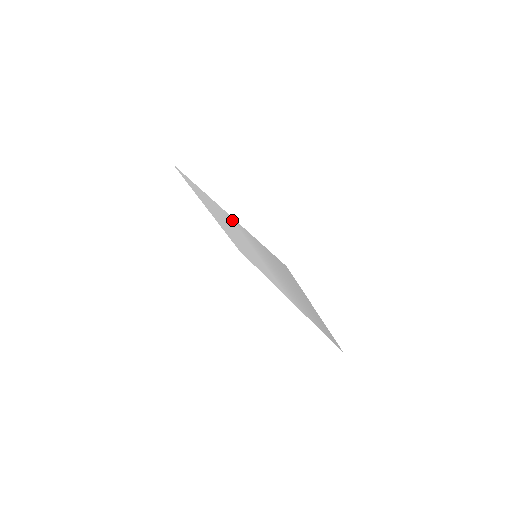
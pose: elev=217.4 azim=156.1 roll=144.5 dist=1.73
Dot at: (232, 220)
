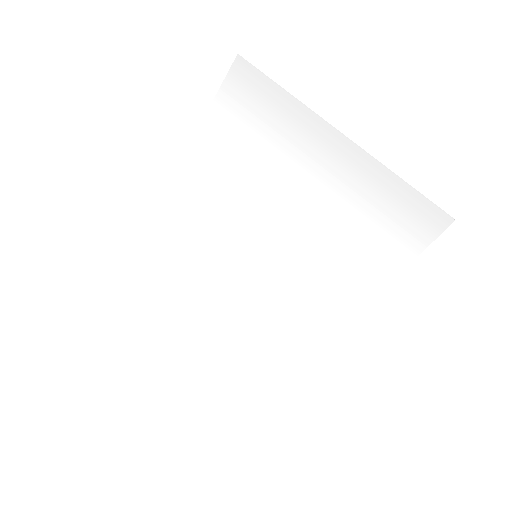
Dot at: (186, 183)
